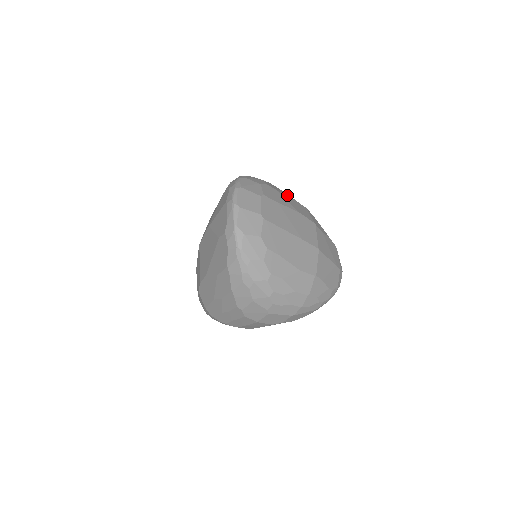
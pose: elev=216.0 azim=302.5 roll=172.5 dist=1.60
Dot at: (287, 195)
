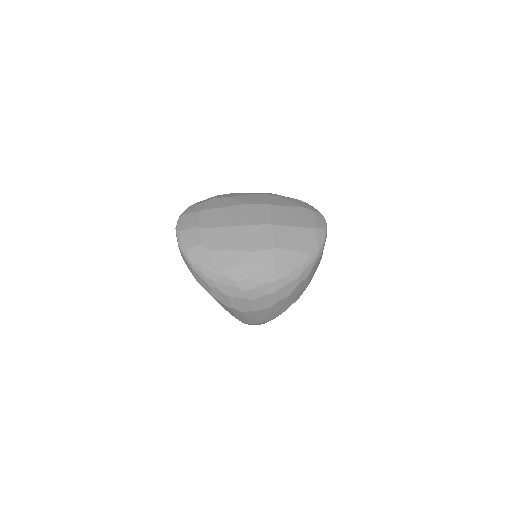
Dot at: (241, 195)
